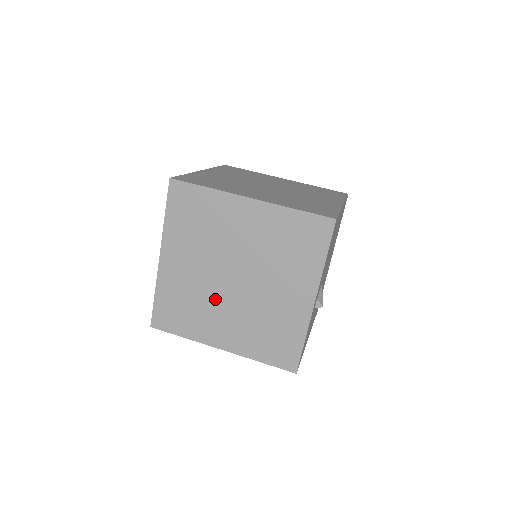
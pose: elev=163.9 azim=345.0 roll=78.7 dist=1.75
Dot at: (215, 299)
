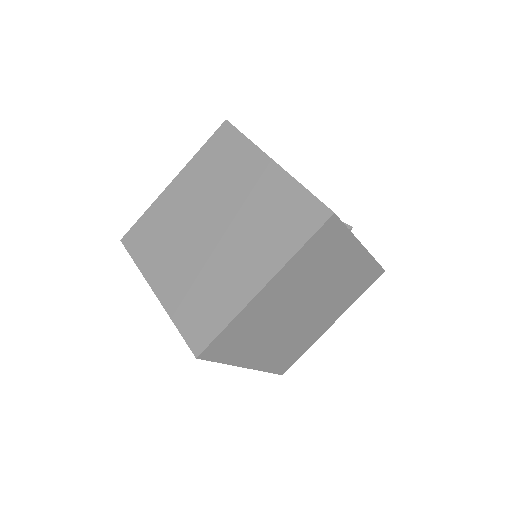
Dot at: (303, 326)
